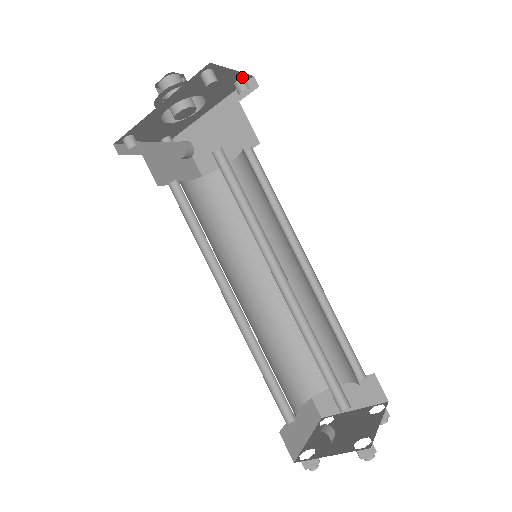
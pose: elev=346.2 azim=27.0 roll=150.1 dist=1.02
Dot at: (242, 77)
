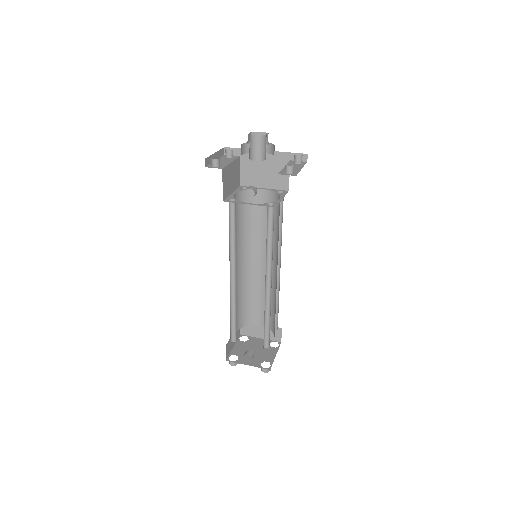
Dot at: (302, 155)
